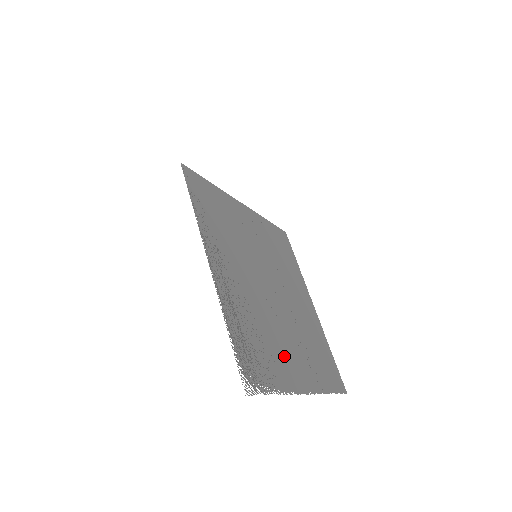
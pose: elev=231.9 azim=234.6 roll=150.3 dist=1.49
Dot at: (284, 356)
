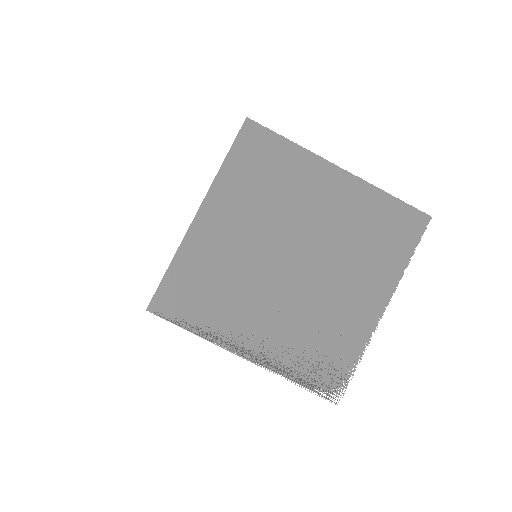
Dot at: (346, 315)
